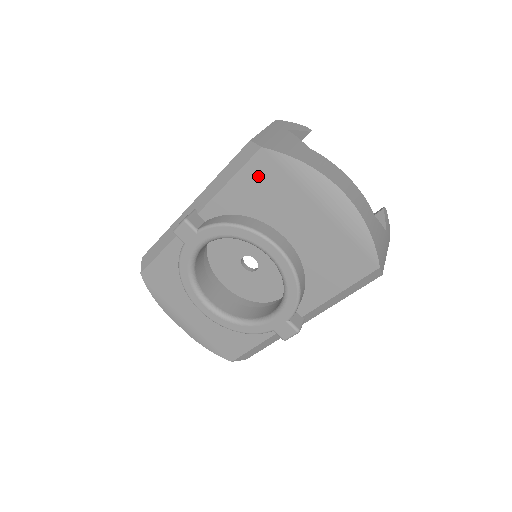
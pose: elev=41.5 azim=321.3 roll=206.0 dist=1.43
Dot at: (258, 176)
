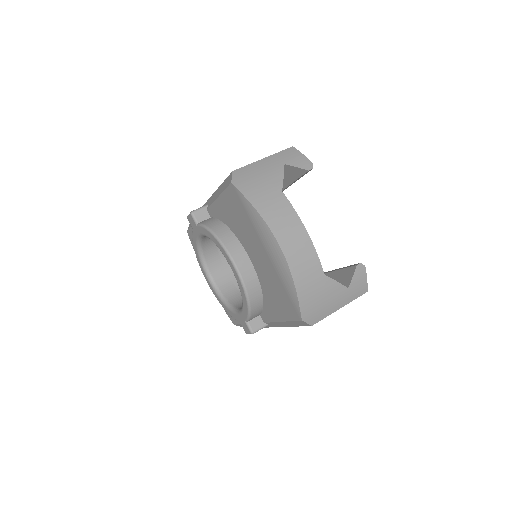
Dot at: (232, 203)
